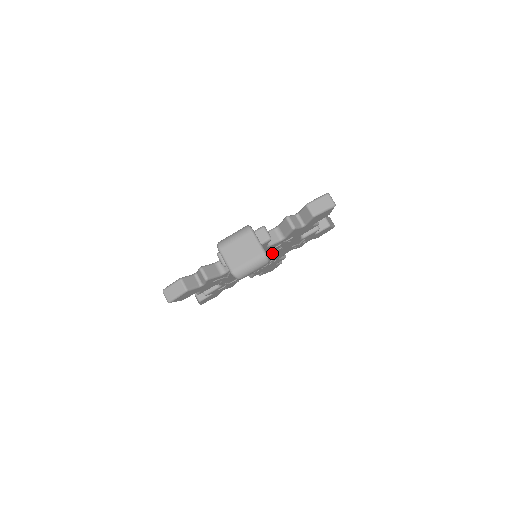
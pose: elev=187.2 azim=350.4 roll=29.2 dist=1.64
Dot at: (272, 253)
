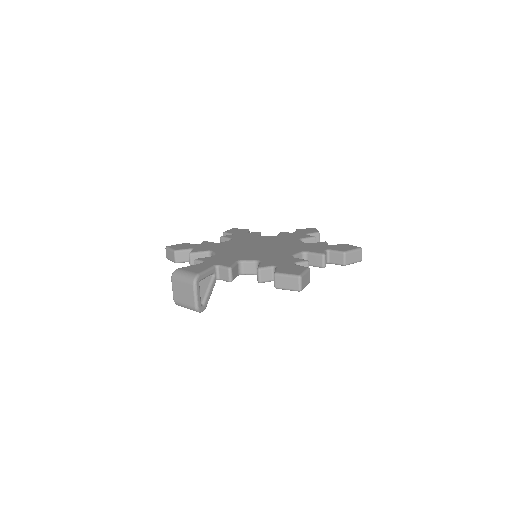
Dot at: occluded
